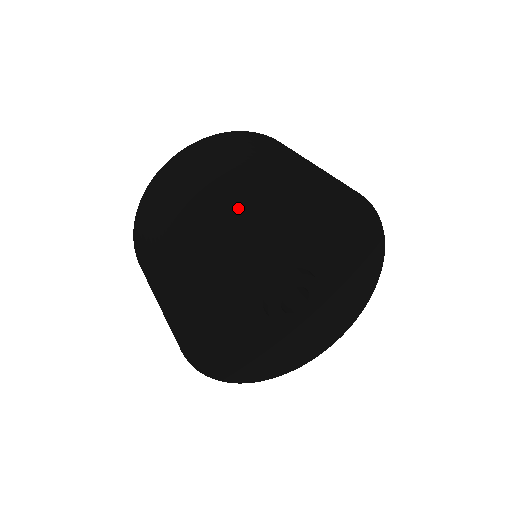
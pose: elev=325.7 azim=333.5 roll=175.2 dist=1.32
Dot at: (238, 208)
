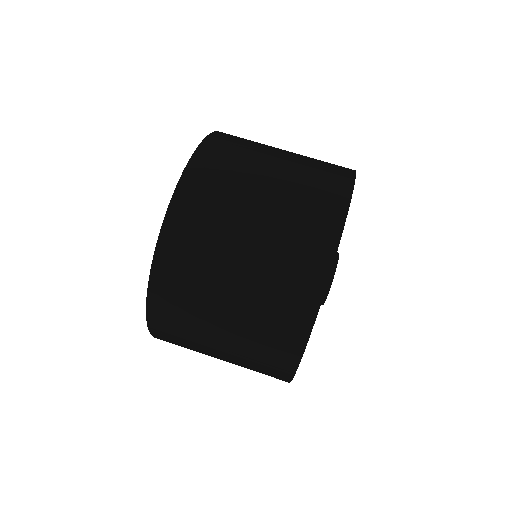
Dot at: (335, 241)
